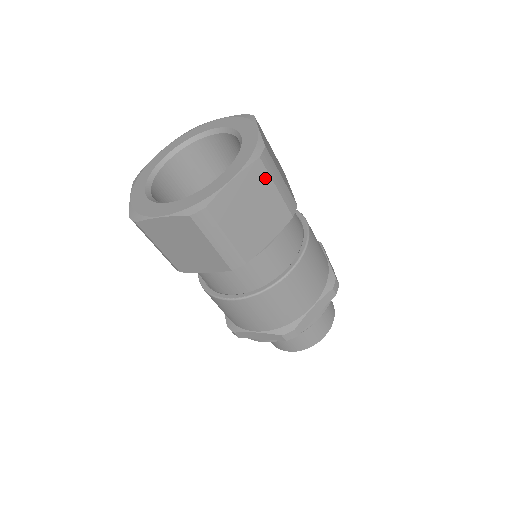
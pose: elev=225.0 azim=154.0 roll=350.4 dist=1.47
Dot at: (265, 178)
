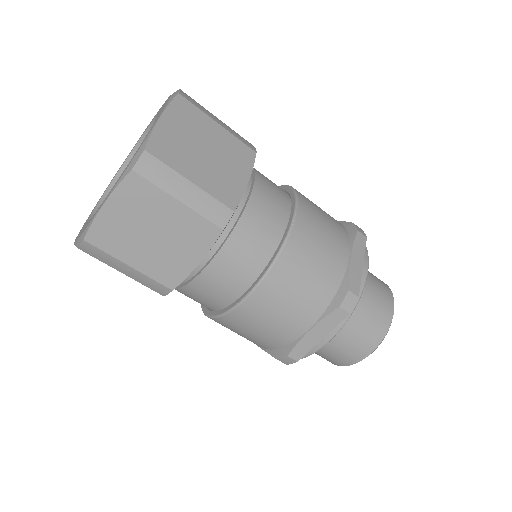
Dot at: (198, 114)
